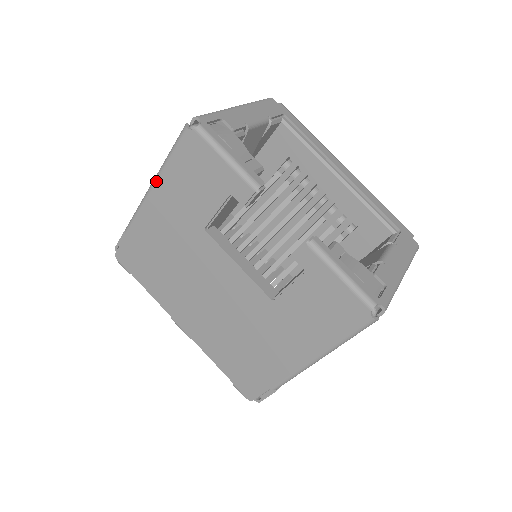
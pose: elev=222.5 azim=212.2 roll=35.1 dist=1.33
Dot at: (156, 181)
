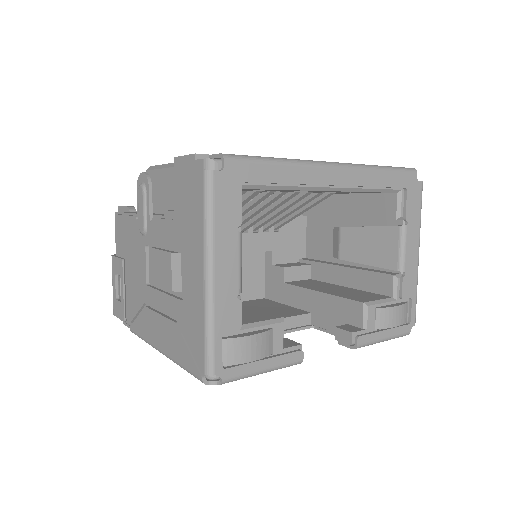
Dot at: occluded
